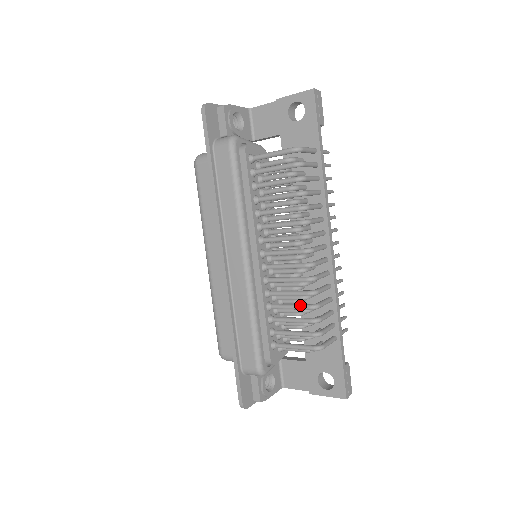
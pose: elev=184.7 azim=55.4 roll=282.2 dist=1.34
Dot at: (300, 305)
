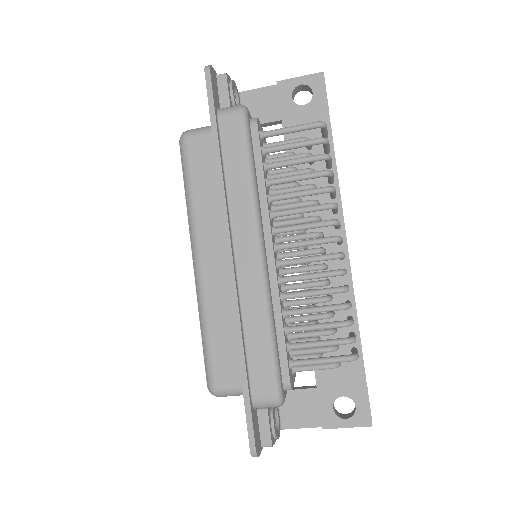
Dot at: (329, 305)
